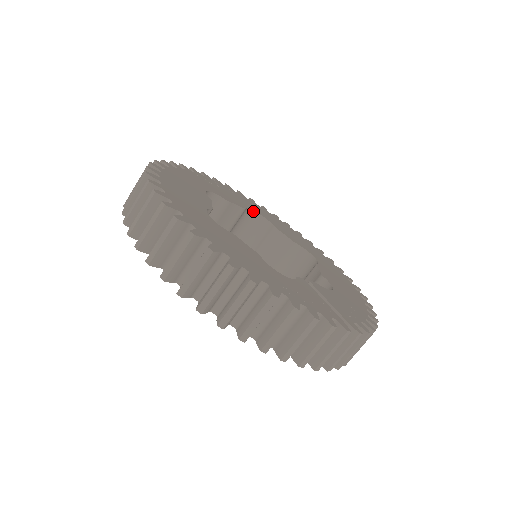
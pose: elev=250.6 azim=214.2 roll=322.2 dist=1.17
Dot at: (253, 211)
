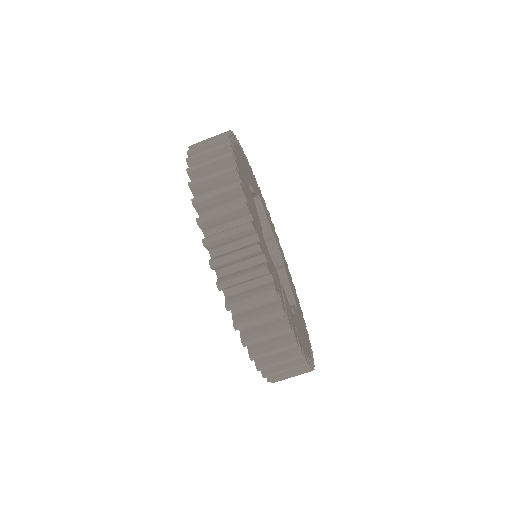
Dot at: (278, 246)
